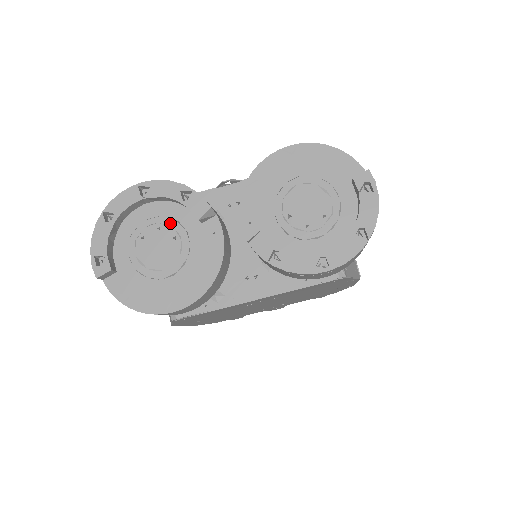
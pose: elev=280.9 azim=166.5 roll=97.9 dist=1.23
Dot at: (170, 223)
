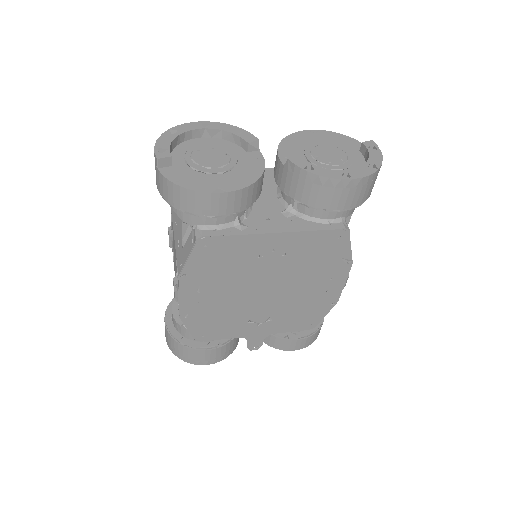
Dot at: (222, 147)
